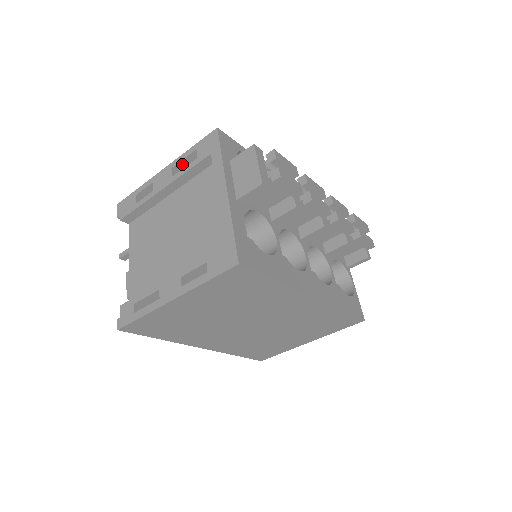
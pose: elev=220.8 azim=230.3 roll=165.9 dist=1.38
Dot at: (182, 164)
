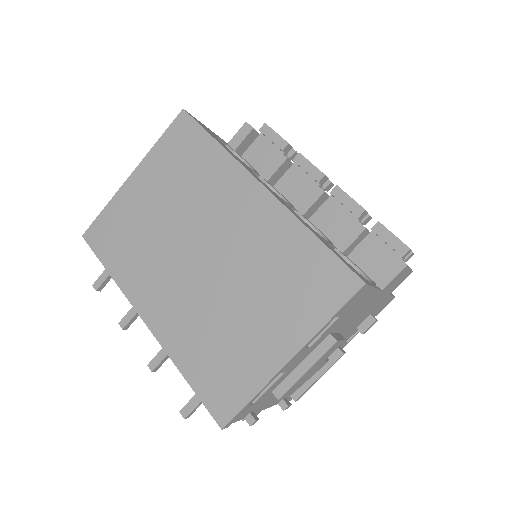
Dot at: occluded
